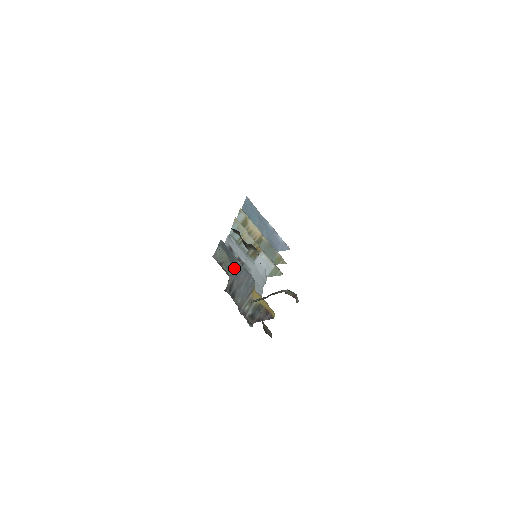
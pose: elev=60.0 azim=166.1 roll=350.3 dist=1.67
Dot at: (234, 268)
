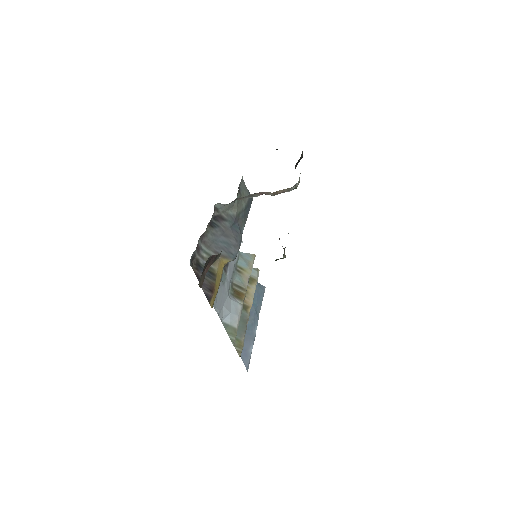
Dot at: (237, 220)
